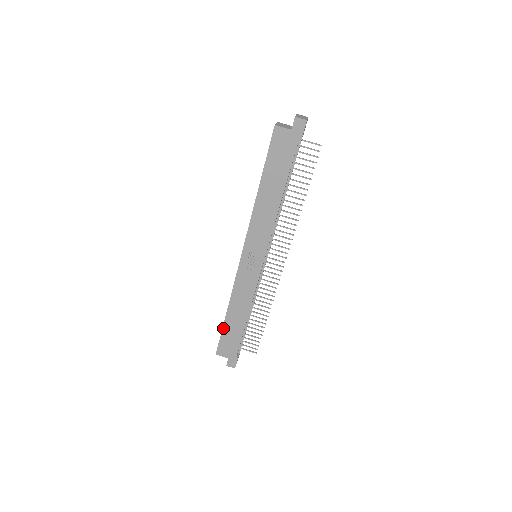
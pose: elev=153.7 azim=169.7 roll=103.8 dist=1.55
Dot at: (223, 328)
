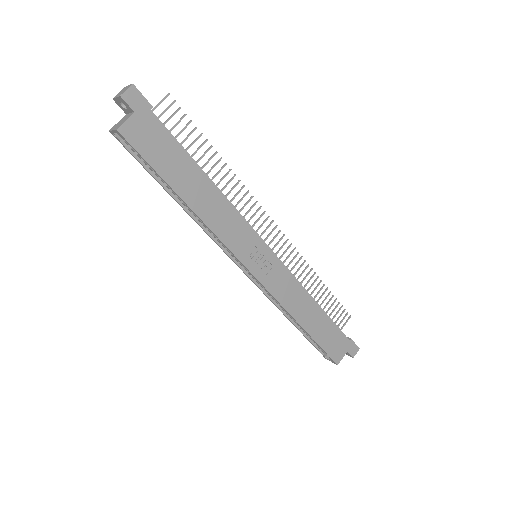
Dot at: (316, 341)
